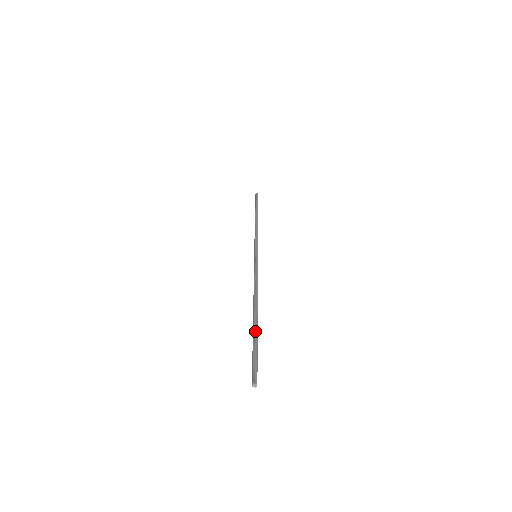
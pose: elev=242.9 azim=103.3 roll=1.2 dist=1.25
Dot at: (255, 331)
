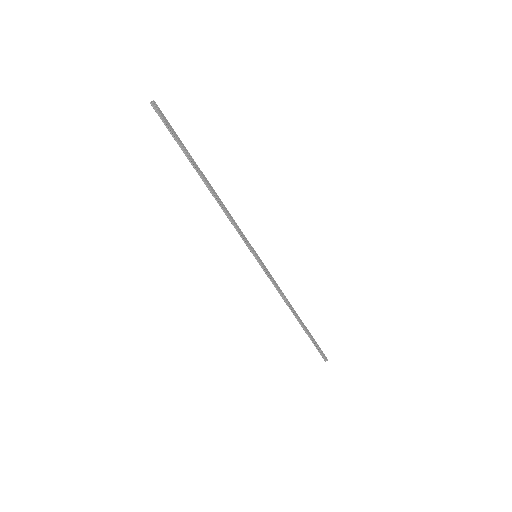
Dot at: (307, 333)
